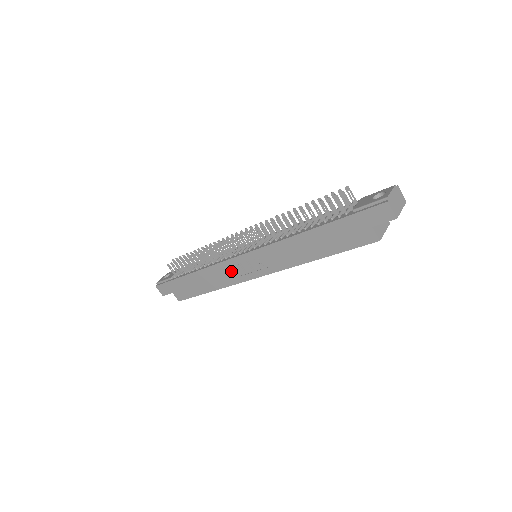
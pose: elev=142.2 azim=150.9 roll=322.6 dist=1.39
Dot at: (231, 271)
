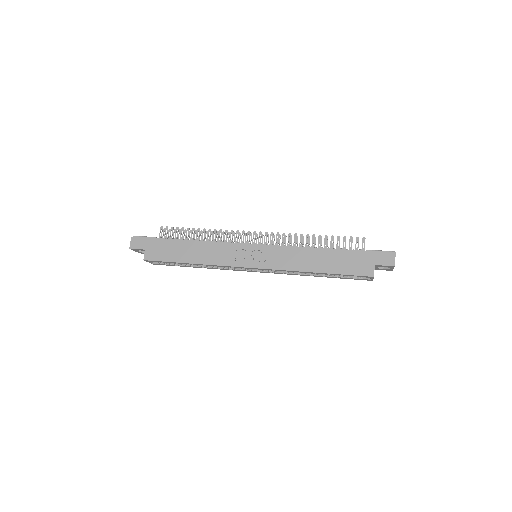
Dot at: (230, 253)
